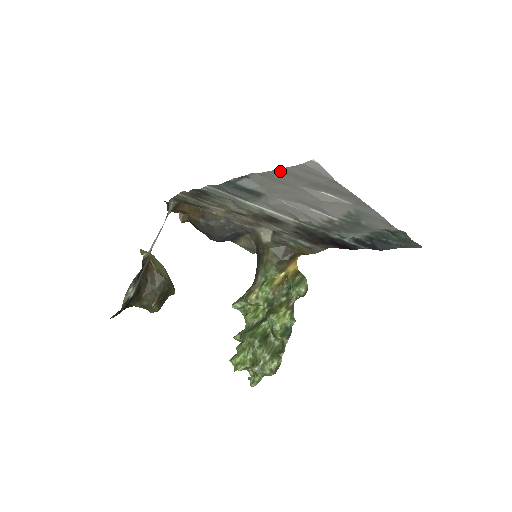
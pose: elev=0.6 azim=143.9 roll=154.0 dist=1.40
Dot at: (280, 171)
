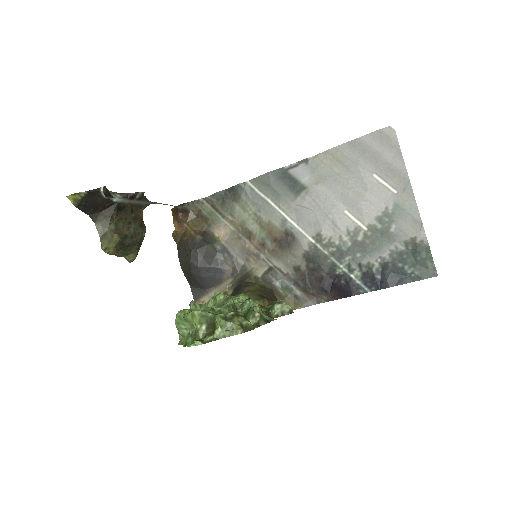
Dot at: (351, 143)
